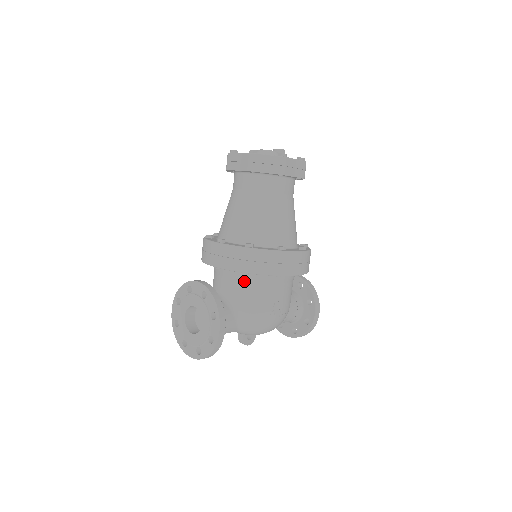
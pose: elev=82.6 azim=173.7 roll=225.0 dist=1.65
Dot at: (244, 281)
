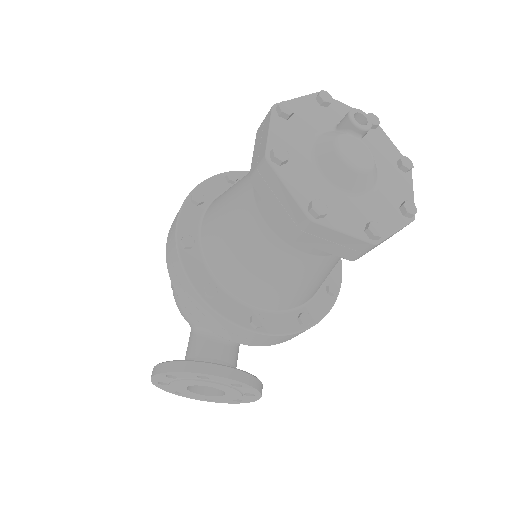
Dot at: occluded
